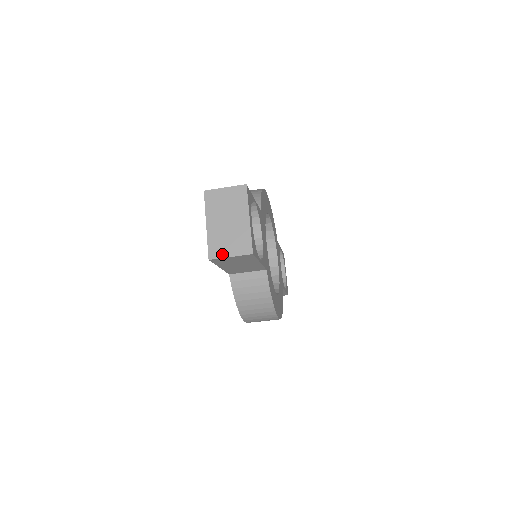
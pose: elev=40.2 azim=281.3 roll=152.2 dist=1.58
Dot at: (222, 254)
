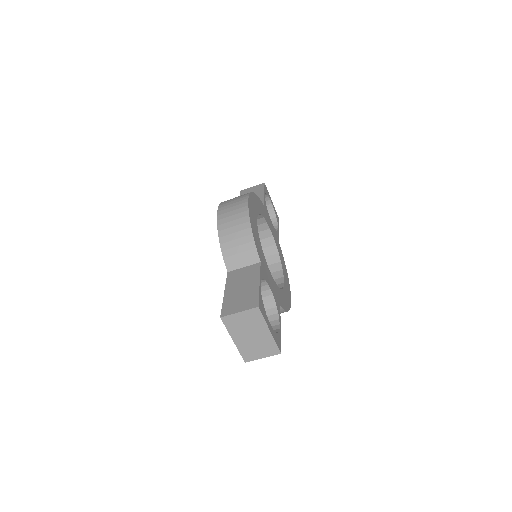
Dot at: (255, 358)
